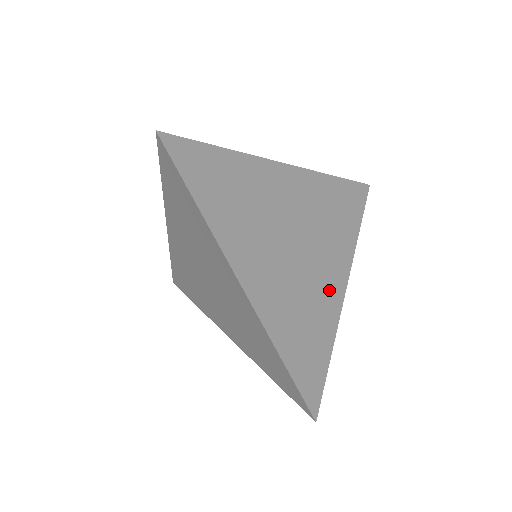
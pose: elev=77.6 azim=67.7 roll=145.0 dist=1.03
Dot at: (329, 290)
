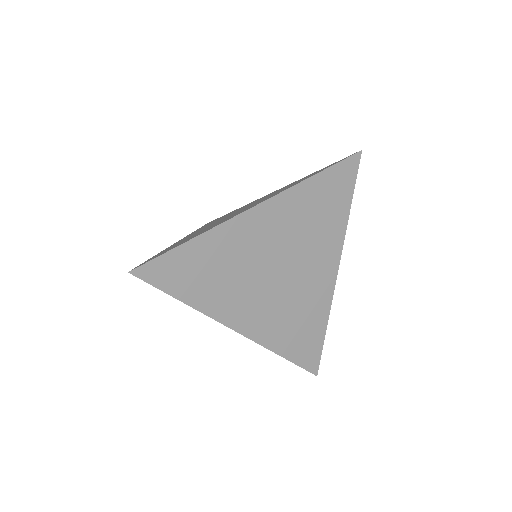
Dot at: (319, 286)
